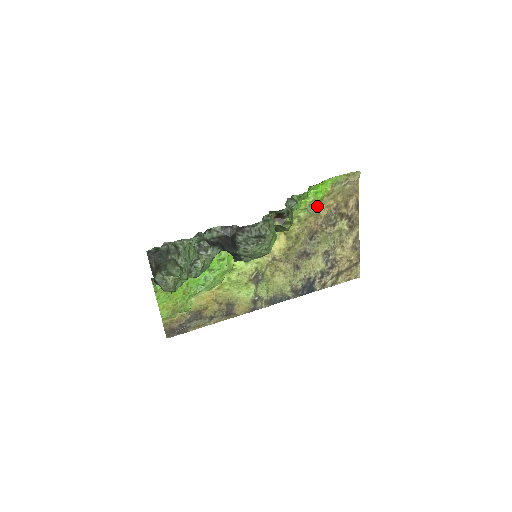
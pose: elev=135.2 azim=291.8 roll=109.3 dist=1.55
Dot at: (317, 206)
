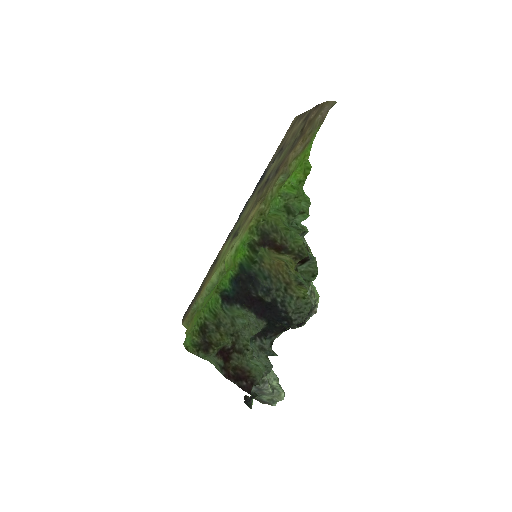
Dot at: (289, 162)
